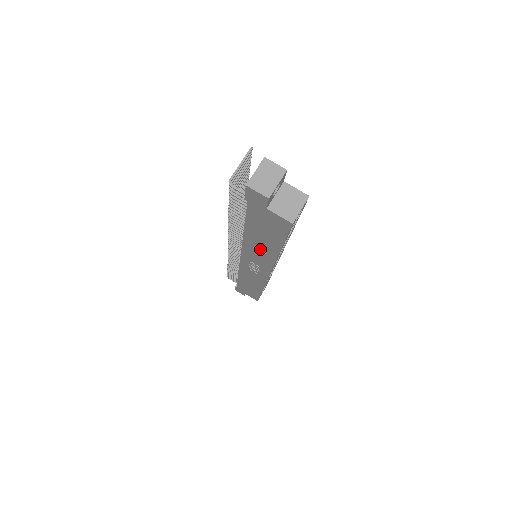
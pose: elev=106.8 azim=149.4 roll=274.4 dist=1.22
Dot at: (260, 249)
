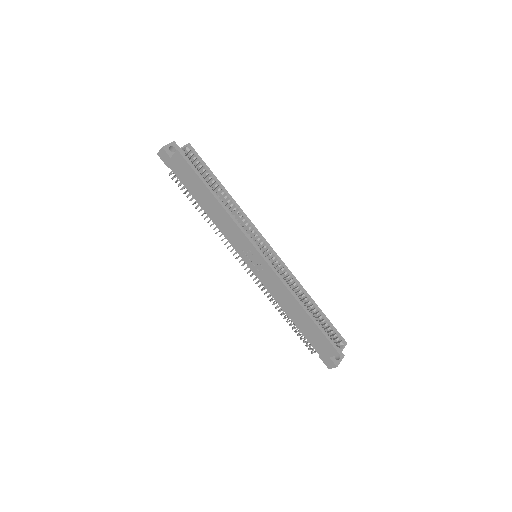
Dot at: (218, 215)
